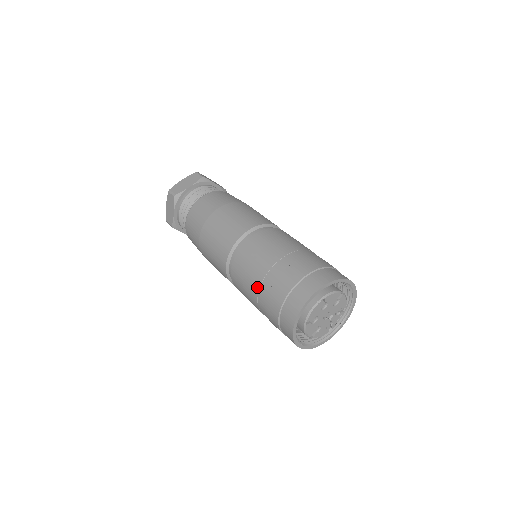
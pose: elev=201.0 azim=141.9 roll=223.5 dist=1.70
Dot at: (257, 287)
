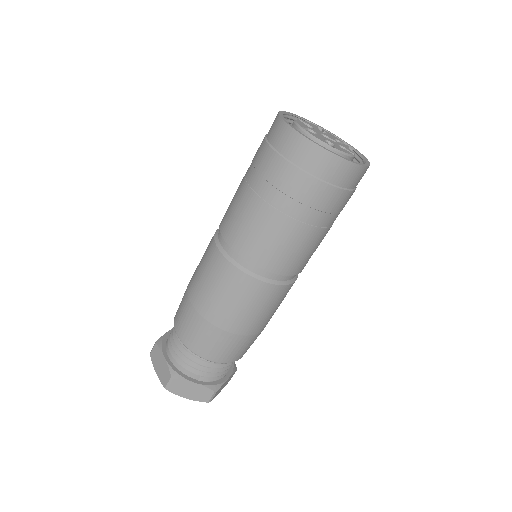
Dot at: (247, 189)
